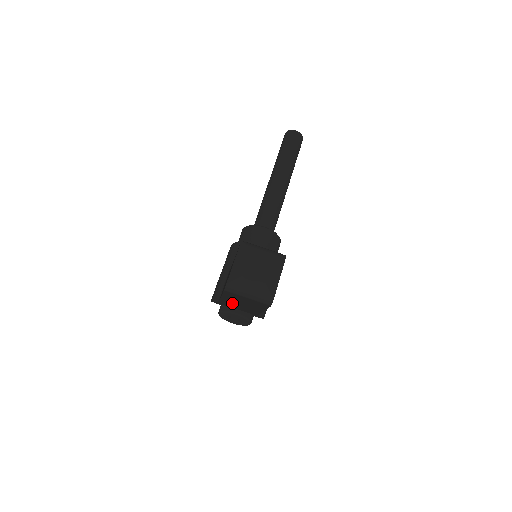
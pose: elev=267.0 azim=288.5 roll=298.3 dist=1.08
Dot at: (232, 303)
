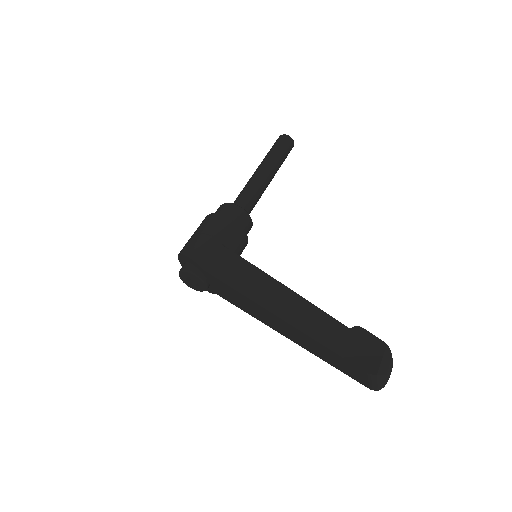
Dot at: (263, 312)
